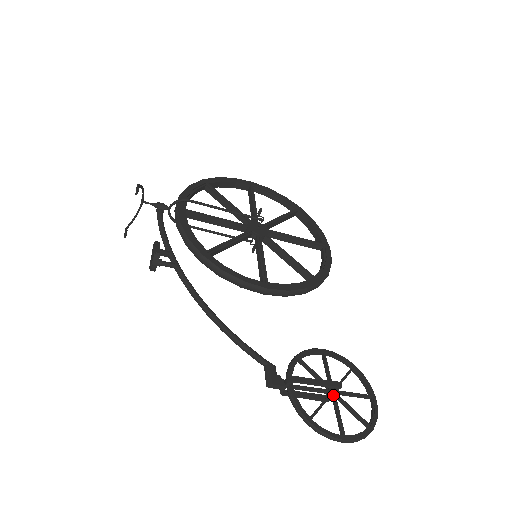
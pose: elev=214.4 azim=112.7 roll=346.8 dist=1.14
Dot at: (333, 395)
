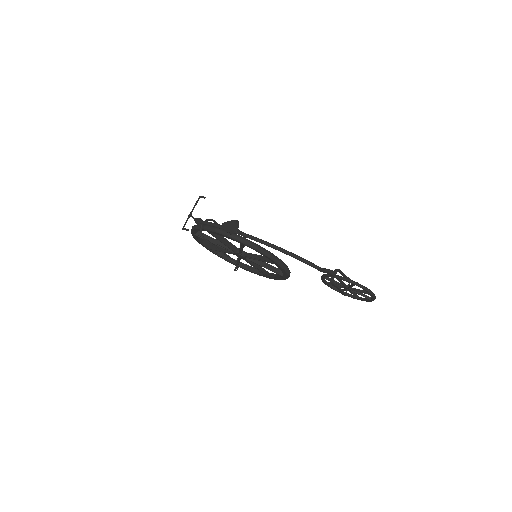
Dot at: occluded
